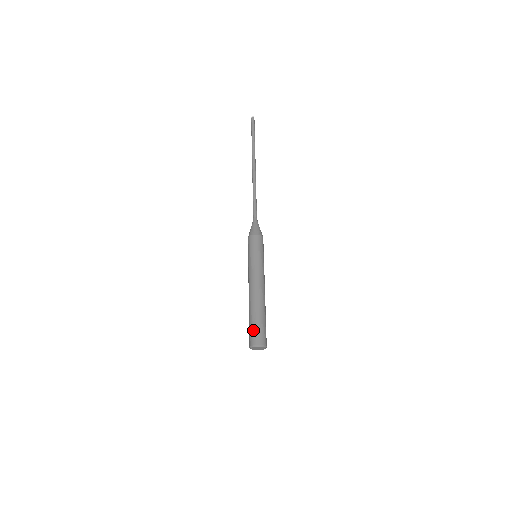
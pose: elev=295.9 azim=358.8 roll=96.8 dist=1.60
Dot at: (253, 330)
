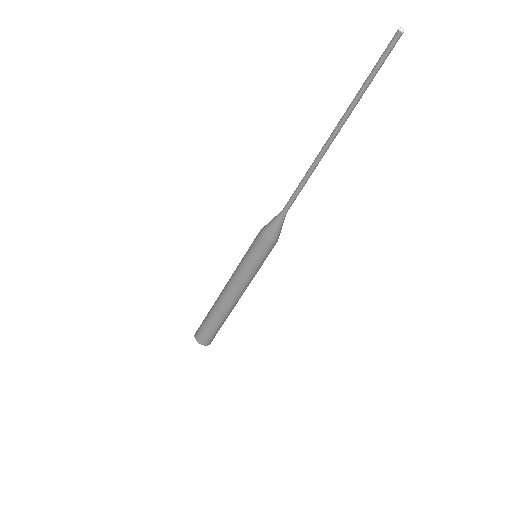
Dot at: (203, 328)
